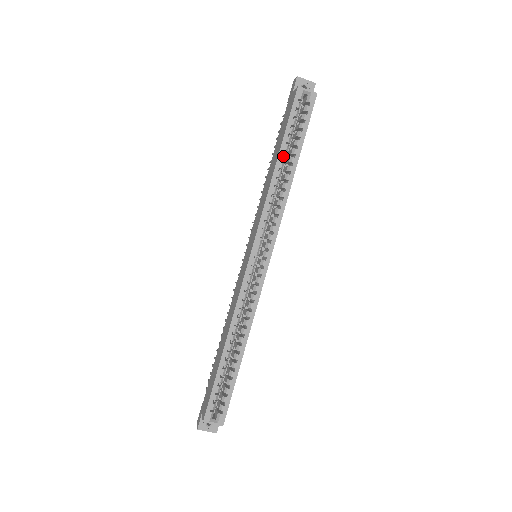
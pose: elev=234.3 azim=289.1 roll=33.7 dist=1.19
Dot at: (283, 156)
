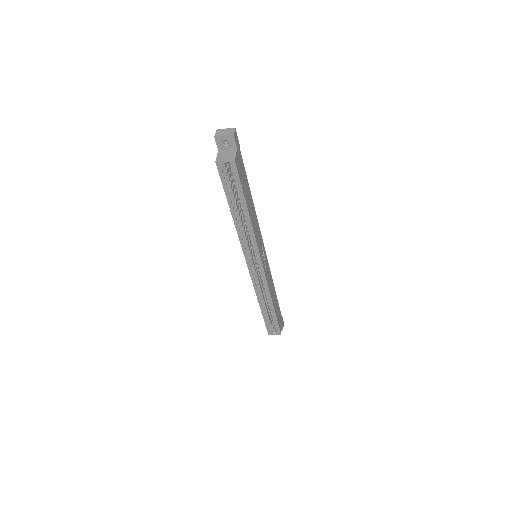
Dot at: (234, 211)
